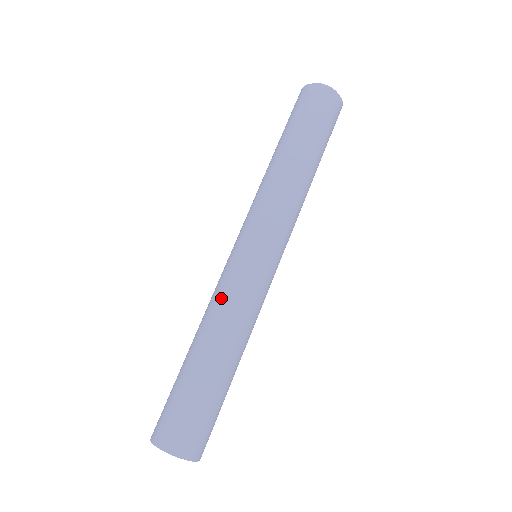
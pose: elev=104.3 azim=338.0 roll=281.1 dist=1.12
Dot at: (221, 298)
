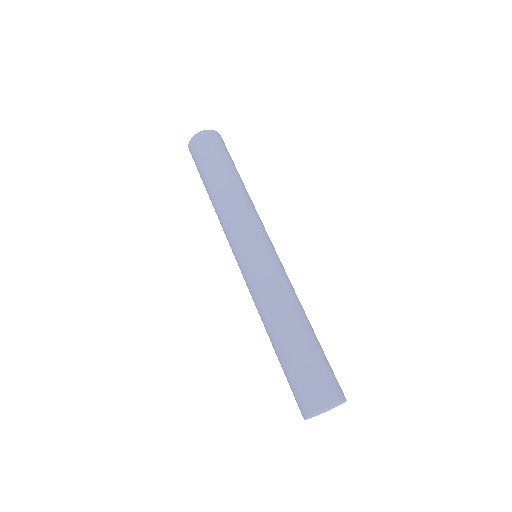
Dot at: (273, 286)
